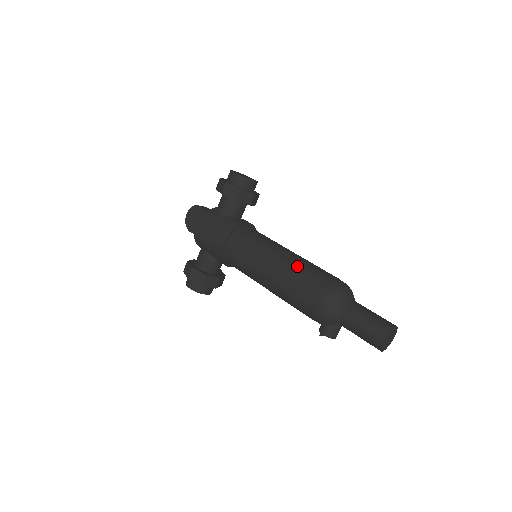
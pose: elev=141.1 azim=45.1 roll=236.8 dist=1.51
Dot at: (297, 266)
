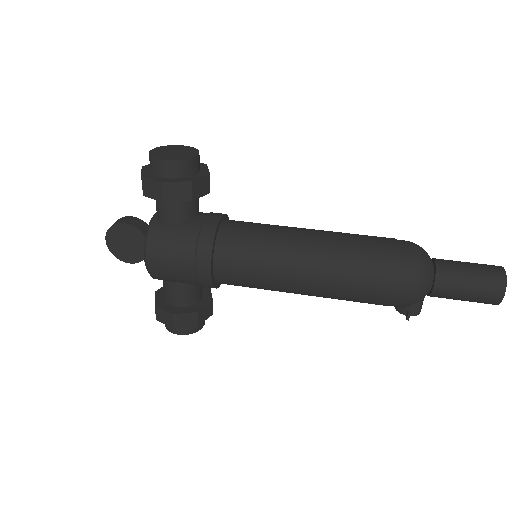
Dot at: (342, 256)
